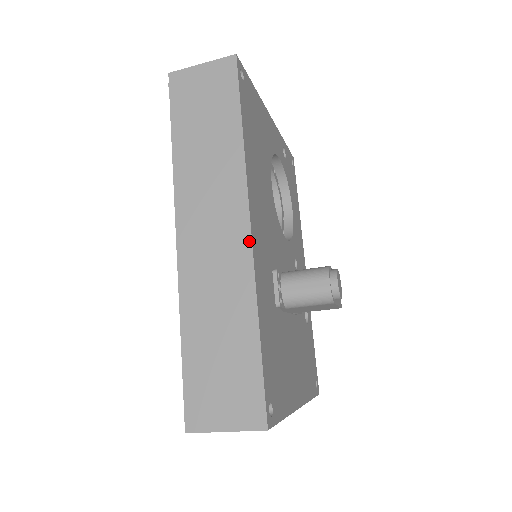
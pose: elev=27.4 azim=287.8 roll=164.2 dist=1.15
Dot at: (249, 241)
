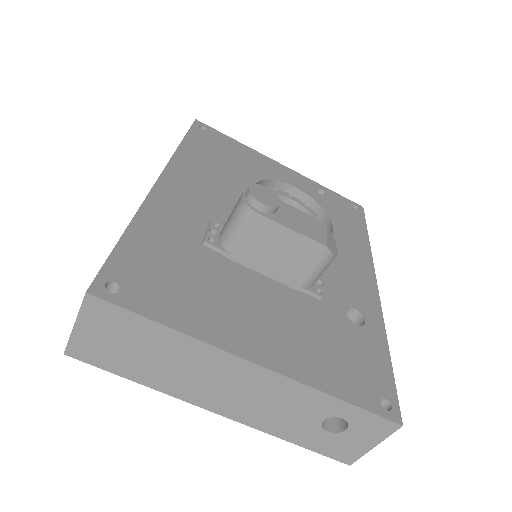
Dot at: (153, 187)
